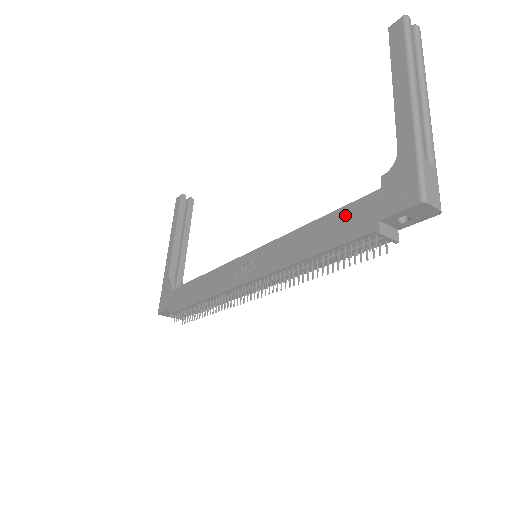
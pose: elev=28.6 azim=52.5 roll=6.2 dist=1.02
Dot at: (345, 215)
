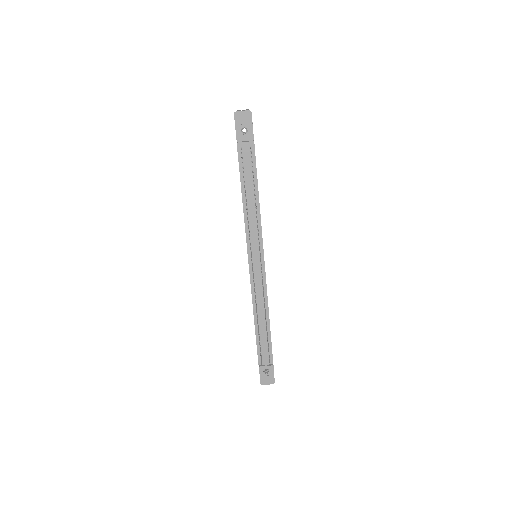
Dot at: occluded
